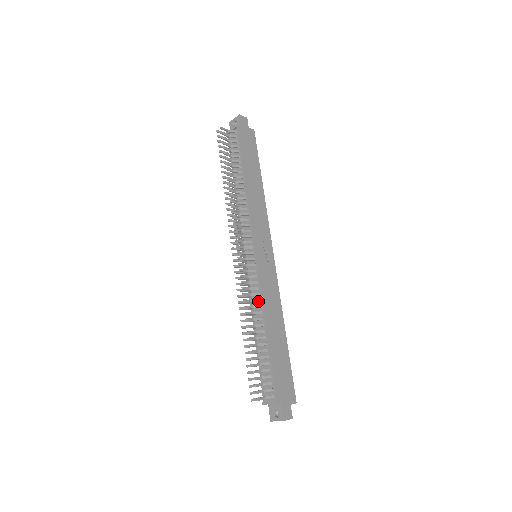
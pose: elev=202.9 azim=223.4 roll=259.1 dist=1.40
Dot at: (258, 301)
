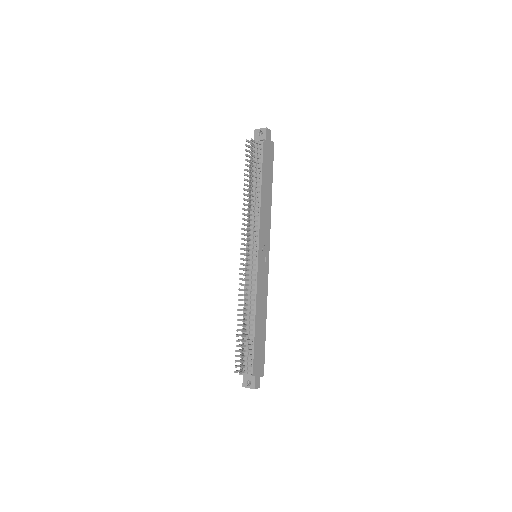
Dot at: (253, 295)
